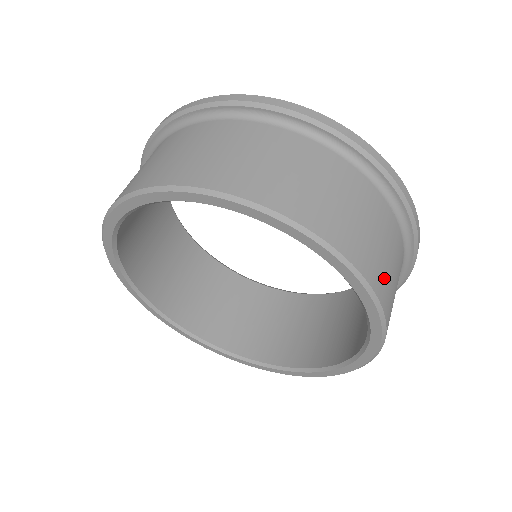
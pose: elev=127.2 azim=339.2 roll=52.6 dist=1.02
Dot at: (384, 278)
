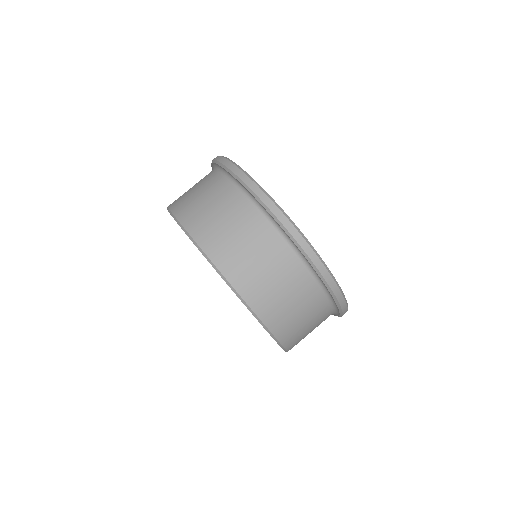
Dot at: occluded
